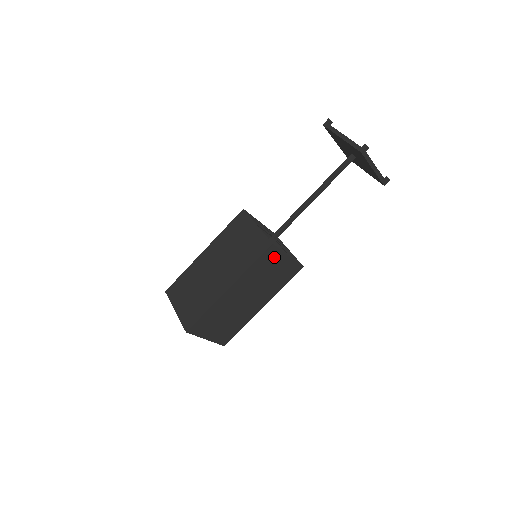
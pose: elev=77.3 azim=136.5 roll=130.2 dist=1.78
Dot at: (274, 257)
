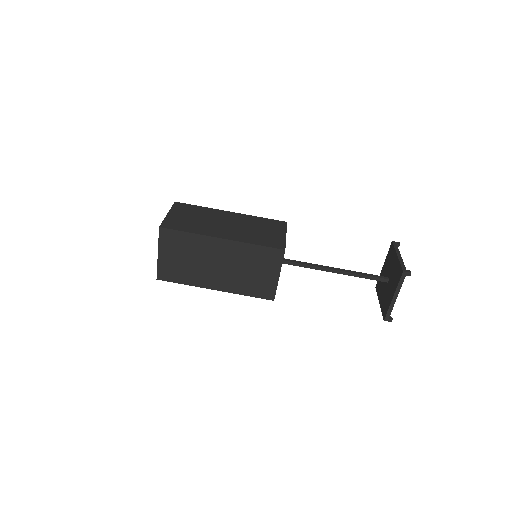
Dot at: (272, 262)
